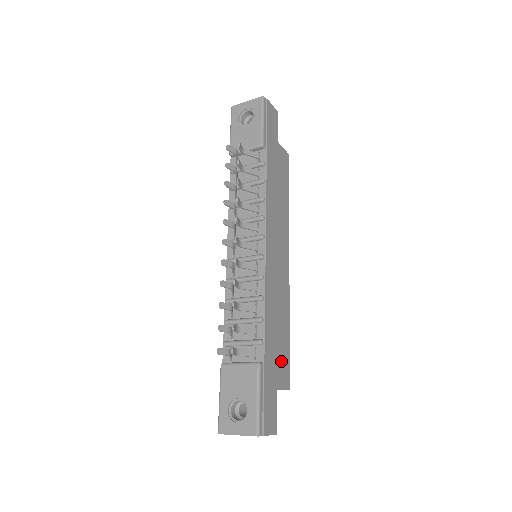
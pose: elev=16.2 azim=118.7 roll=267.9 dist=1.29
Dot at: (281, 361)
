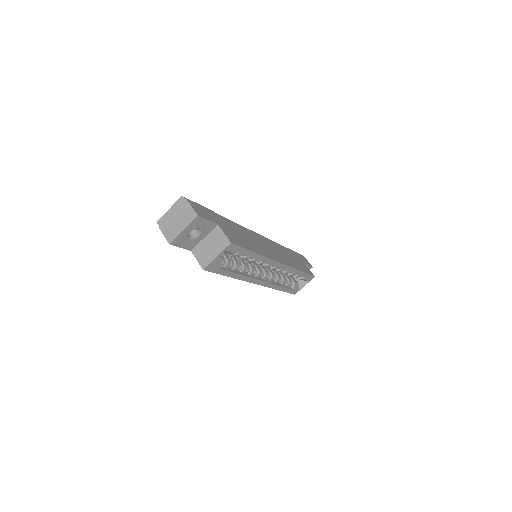
Dot at: (234, 236)
